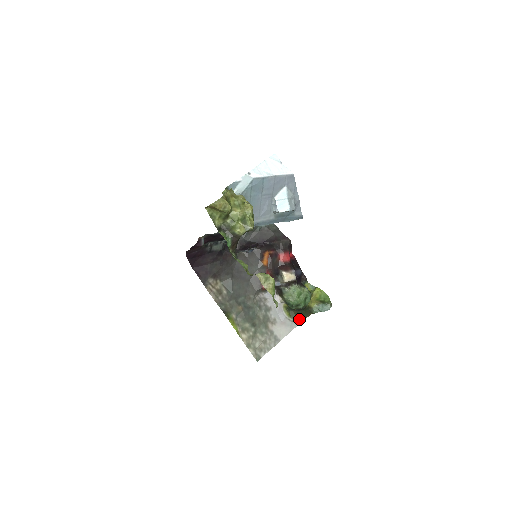
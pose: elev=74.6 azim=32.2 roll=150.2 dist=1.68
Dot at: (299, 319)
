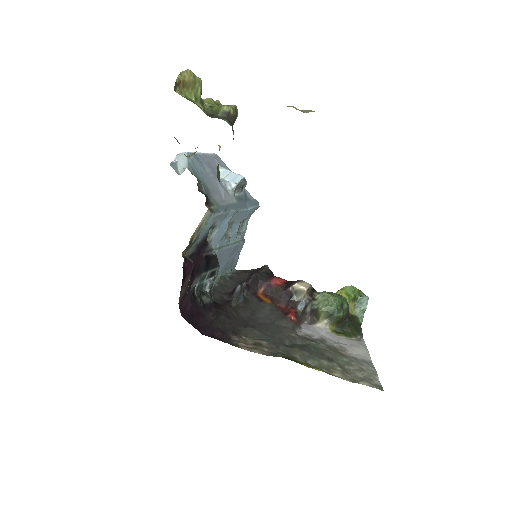
Dot at: (358, 335)
